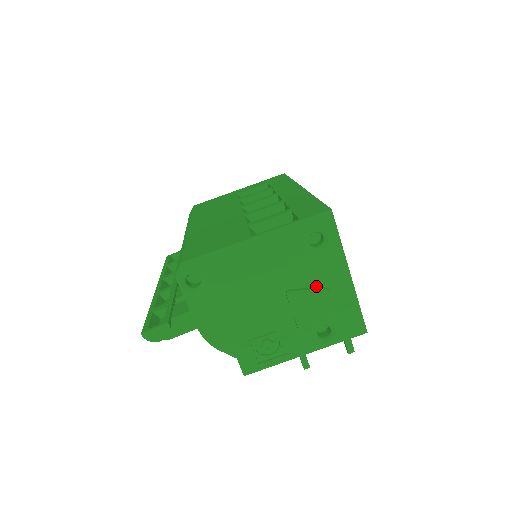
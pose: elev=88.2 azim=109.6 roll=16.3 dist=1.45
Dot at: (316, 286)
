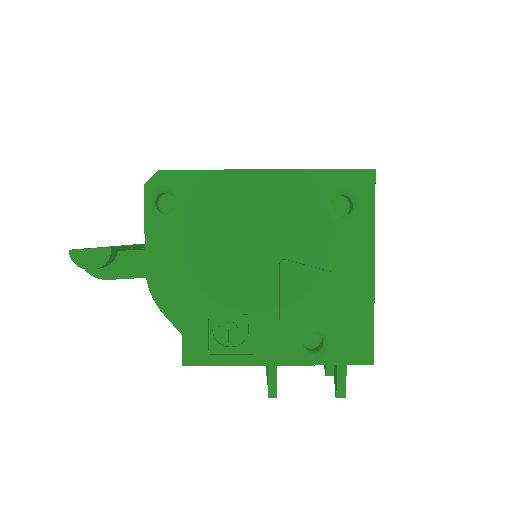
Dot at: (323, 268)
